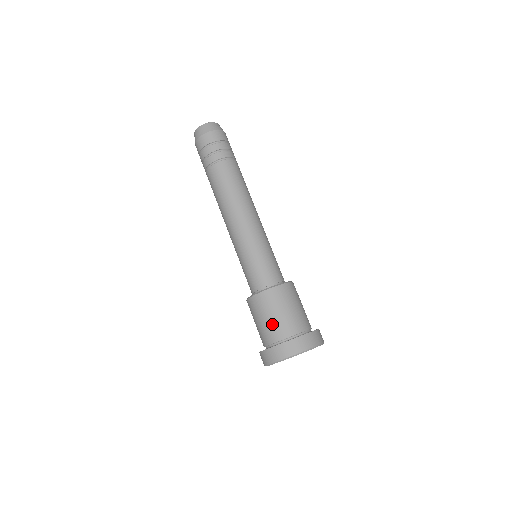
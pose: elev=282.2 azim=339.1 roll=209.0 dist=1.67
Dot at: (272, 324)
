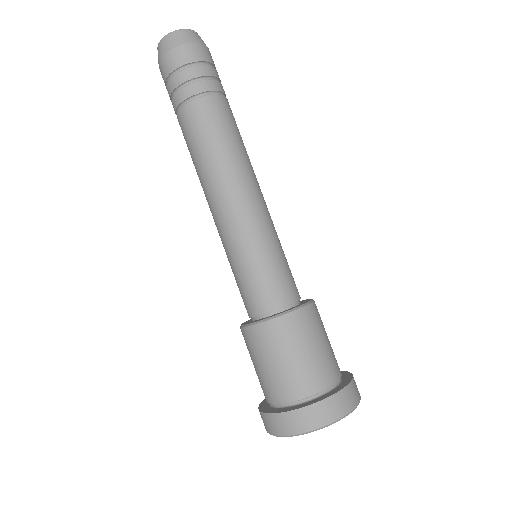
Dot at: (314, 362)
